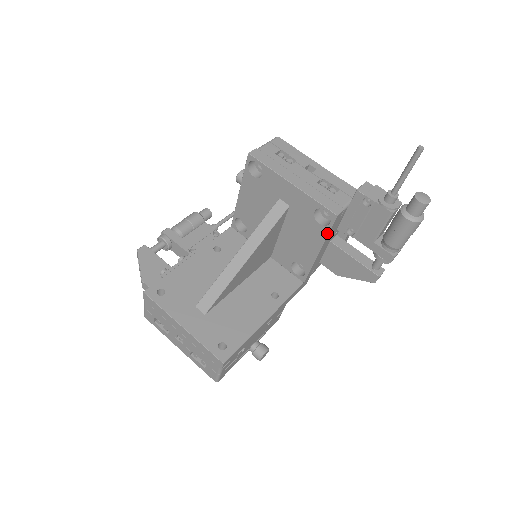
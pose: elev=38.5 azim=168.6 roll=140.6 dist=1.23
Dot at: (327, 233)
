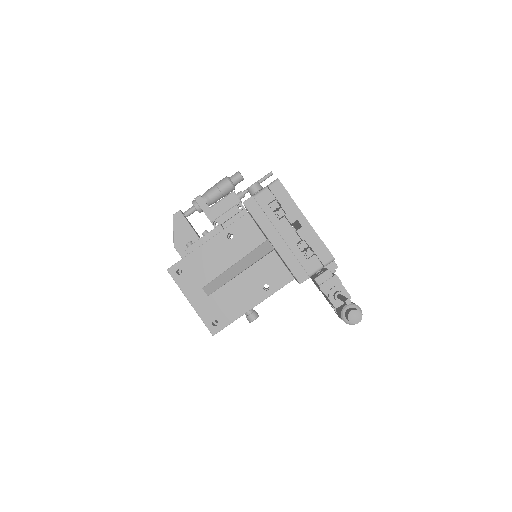
Dot at: occluded
